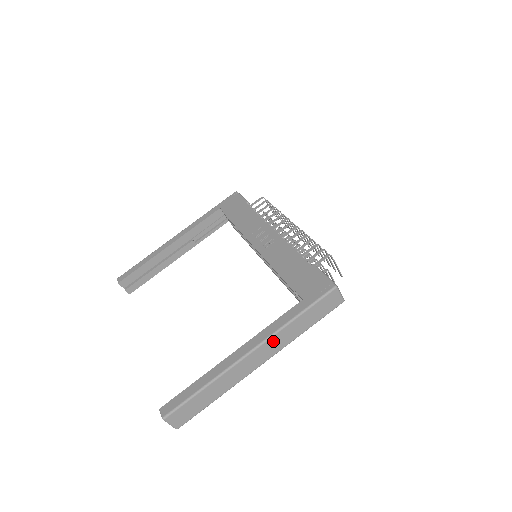
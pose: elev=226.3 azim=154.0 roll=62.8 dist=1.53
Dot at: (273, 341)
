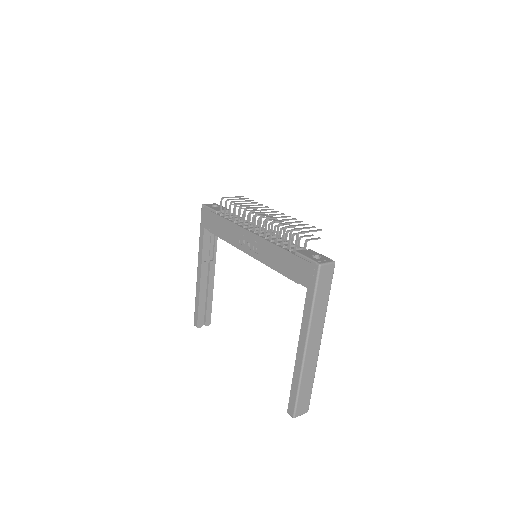
Dot at: (313, 329)
